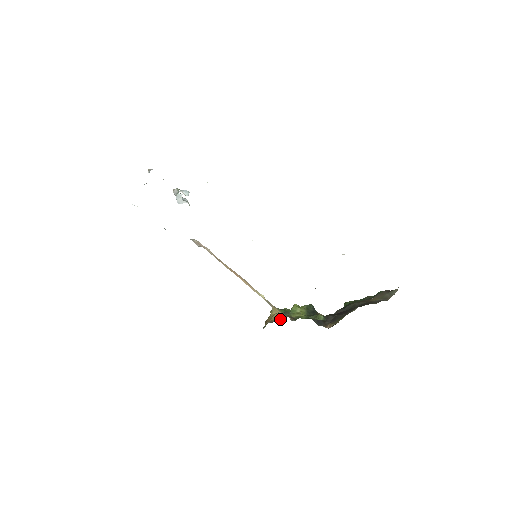
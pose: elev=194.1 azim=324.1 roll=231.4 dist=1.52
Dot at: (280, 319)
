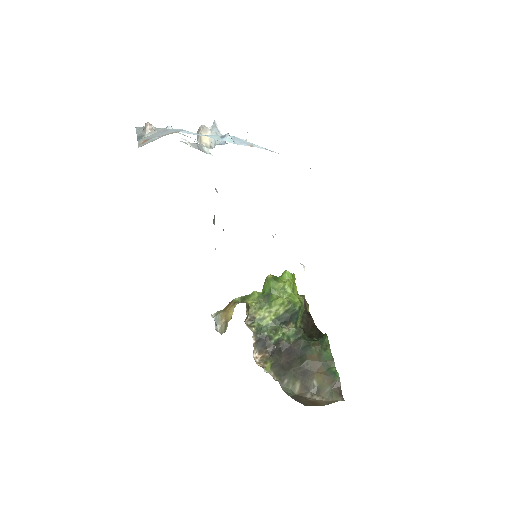
Dot at: (224, 326)
